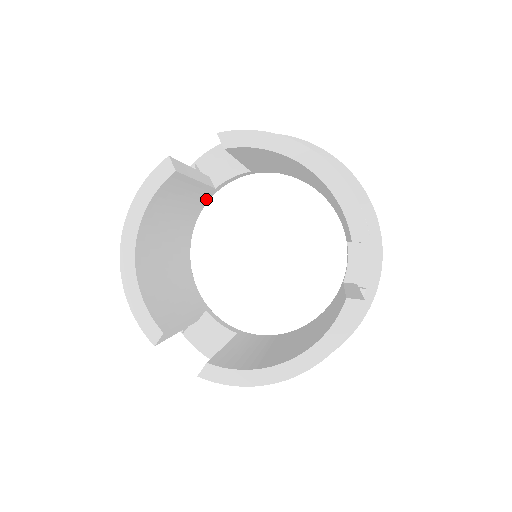
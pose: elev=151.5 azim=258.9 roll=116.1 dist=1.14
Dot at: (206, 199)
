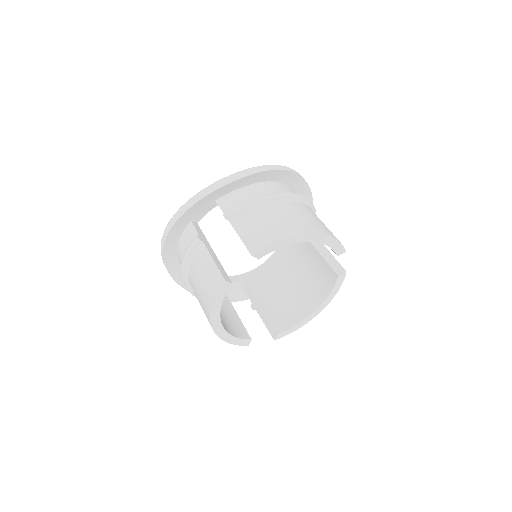
Dot at: occluded
